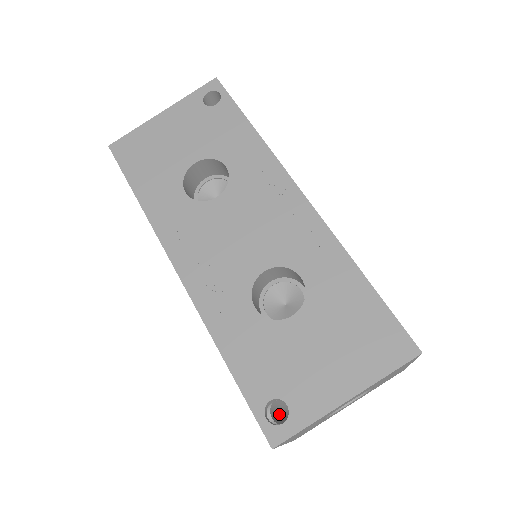
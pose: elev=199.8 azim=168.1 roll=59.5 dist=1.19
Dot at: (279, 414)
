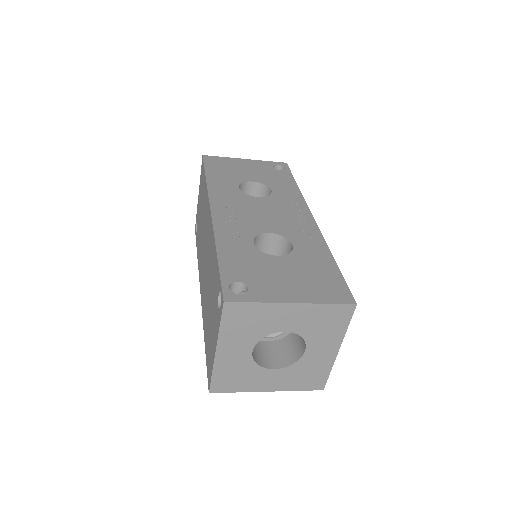
Dot at: occluded
